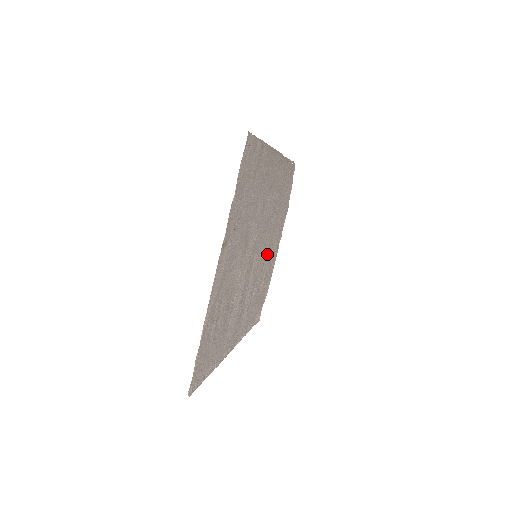
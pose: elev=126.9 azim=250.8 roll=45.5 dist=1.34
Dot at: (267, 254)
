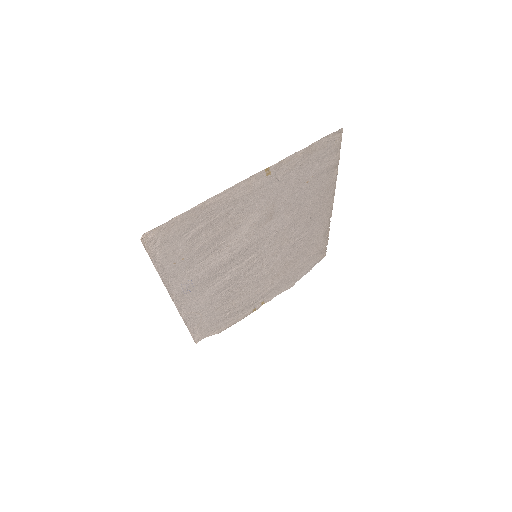
Dot at: (256, 284)
